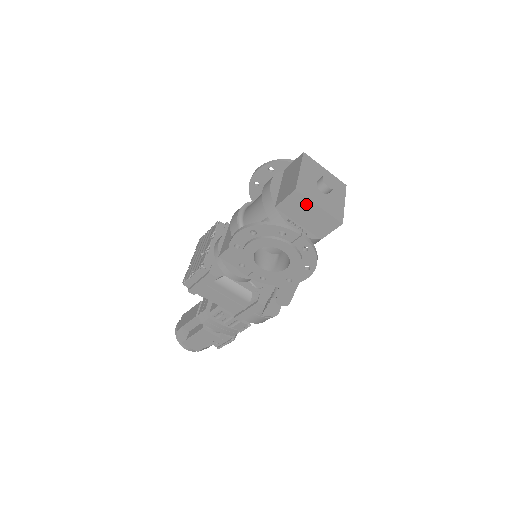
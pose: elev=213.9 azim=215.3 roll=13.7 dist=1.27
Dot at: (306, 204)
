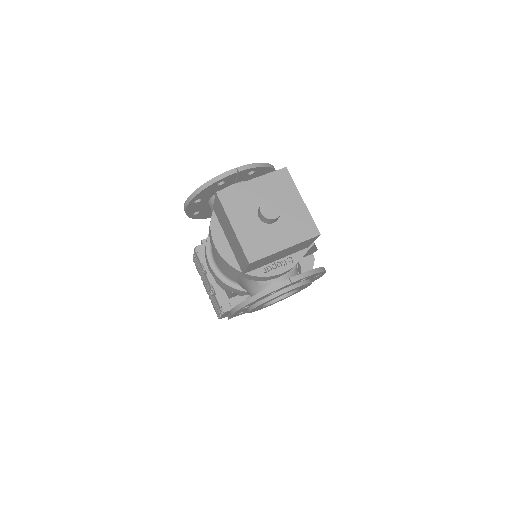
Dot at: (270, 257)
